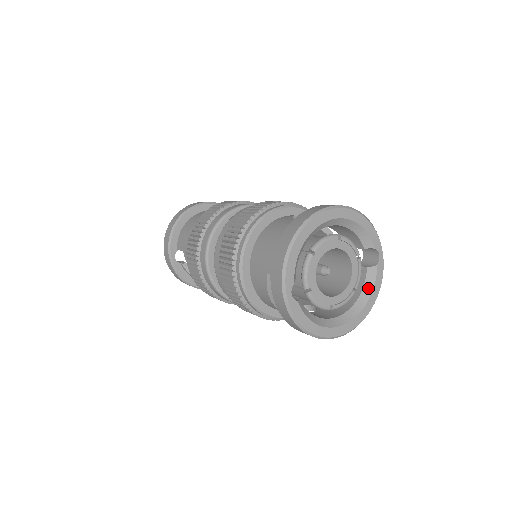
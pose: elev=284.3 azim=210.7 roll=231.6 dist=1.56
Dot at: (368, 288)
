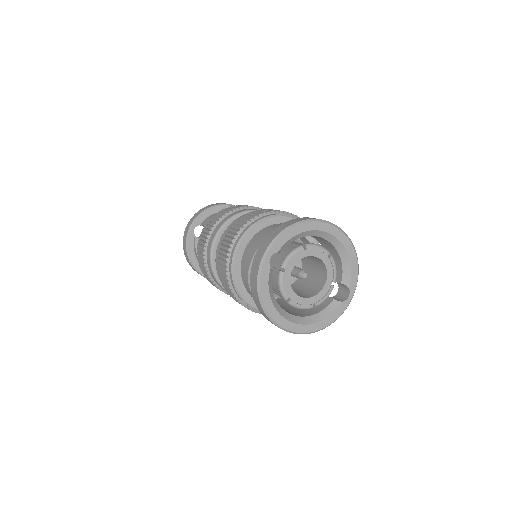
Dot at: (324, 314)
